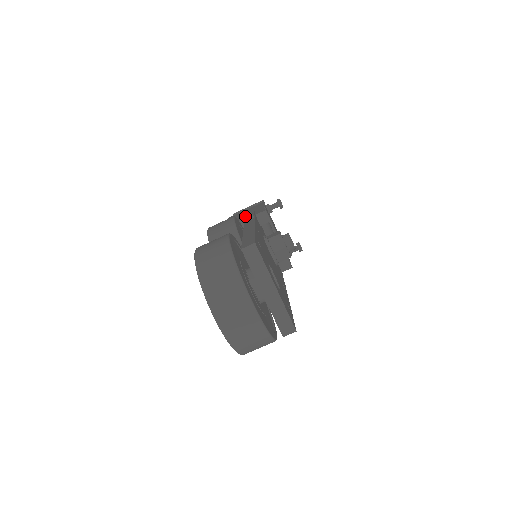
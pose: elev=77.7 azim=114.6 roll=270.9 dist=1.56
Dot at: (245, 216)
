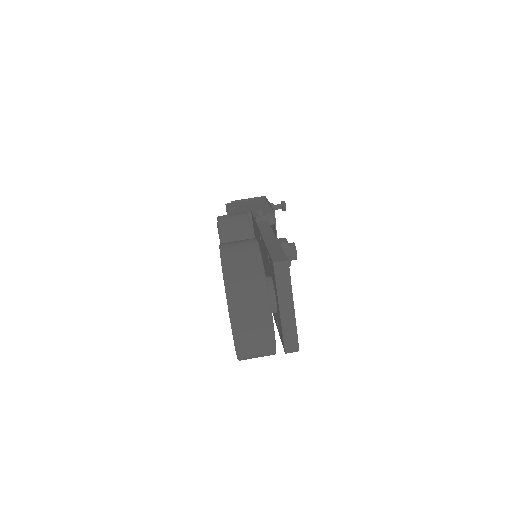
Dot at: (258, 216)
